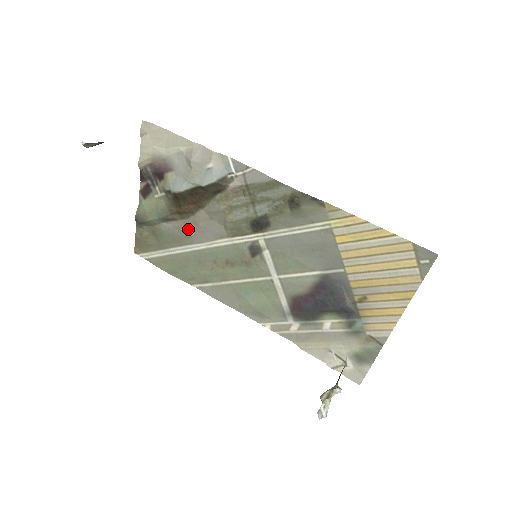
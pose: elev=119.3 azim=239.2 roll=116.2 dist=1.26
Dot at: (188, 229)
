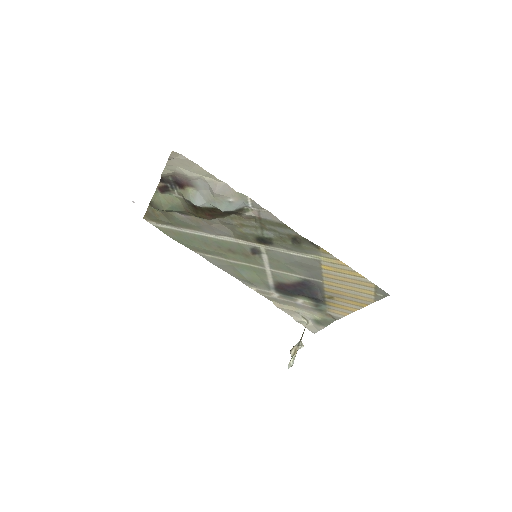
Dot at: (200, 223)
